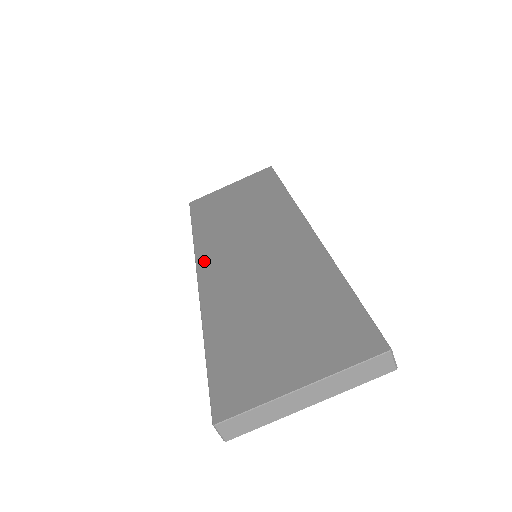
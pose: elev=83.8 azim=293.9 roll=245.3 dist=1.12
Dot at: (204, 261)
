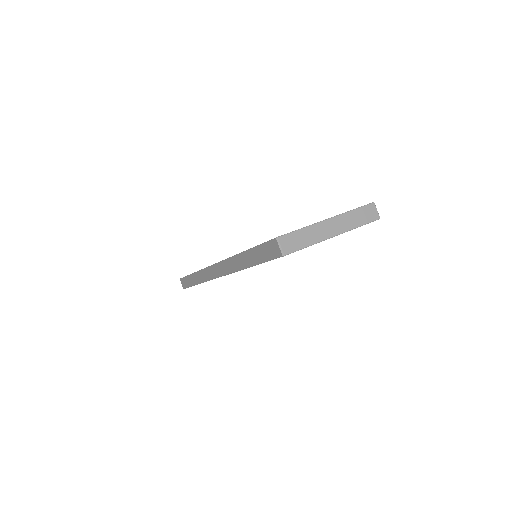
Dot at: occluded
